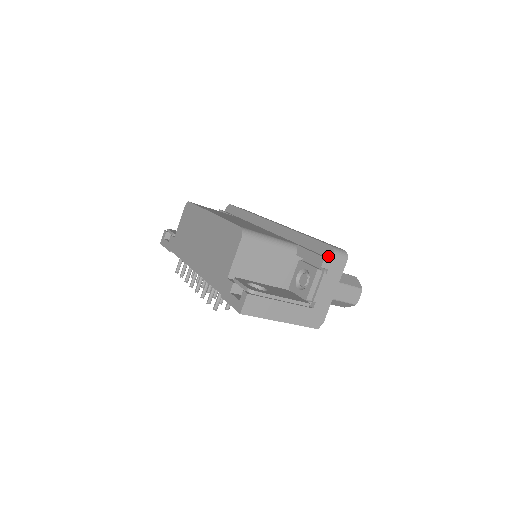
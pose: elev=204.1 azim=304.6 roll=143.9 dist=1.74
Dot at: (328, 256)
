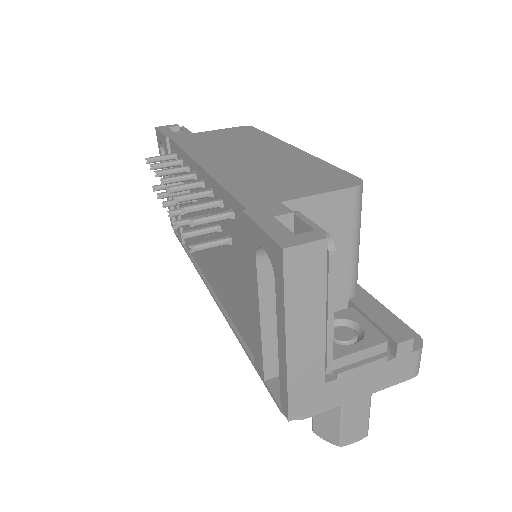
Dot at: occluded
